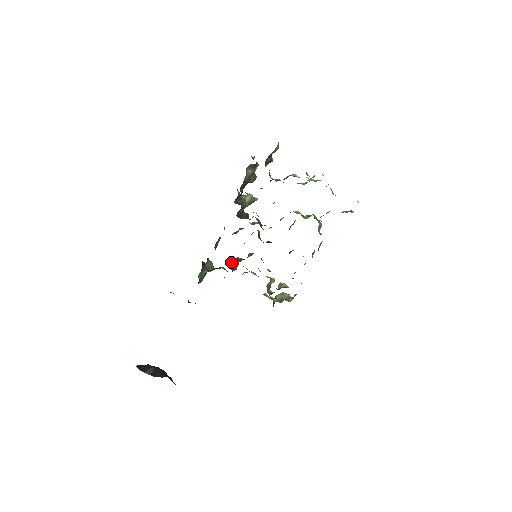
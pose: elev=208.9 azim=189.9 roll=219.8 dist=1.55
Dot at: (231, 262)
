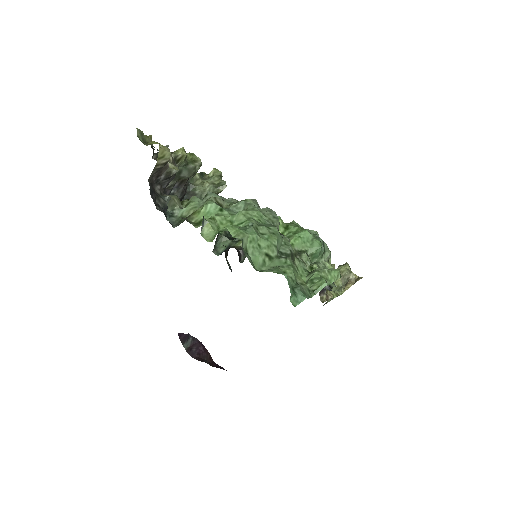
Dot at: occluded
